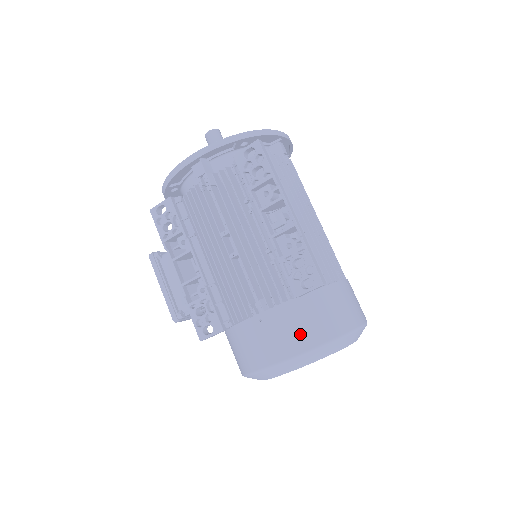
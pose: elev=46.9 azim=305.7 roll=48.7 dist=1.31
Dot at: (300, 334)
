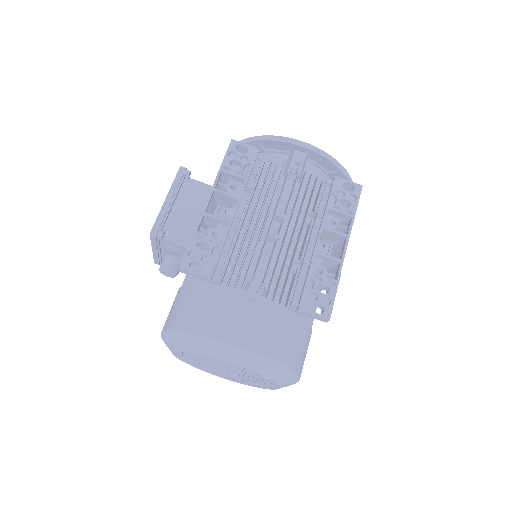
Dot at: (275, 340)
